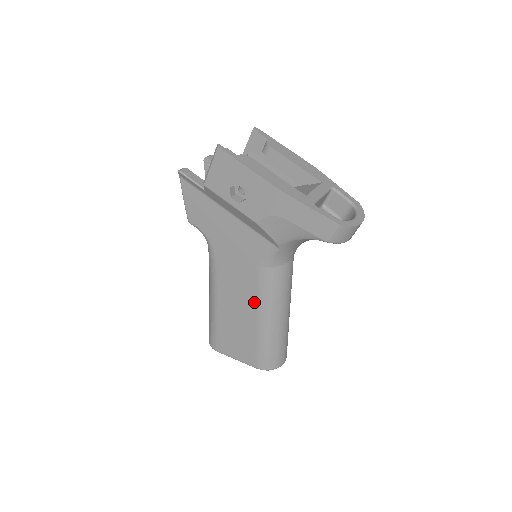
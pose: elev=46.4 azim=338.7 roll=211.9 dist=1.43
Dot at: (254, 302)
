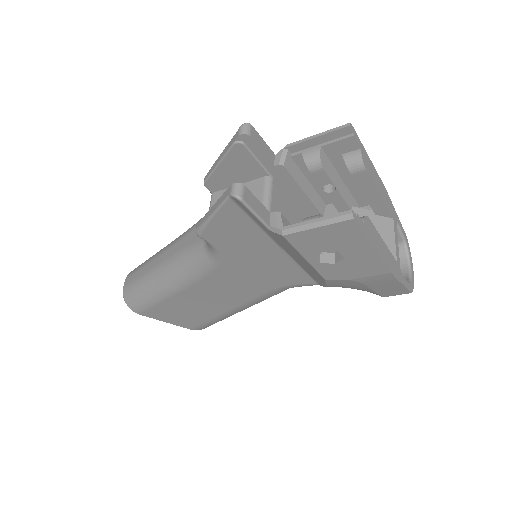
Dot at: (238, 303)
